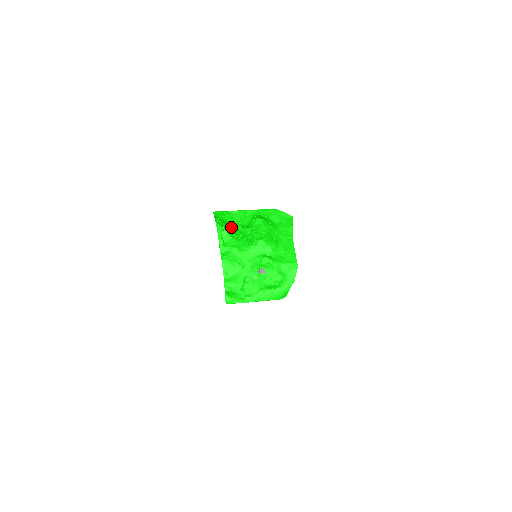
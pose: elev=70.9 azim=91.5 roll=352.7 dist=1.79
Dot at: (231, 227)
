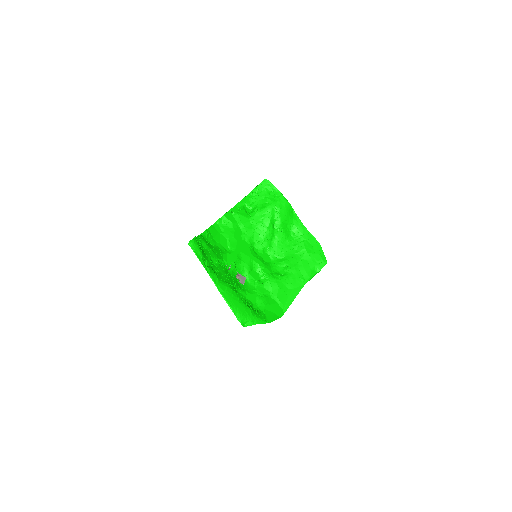
Dot at: (265, 206)
